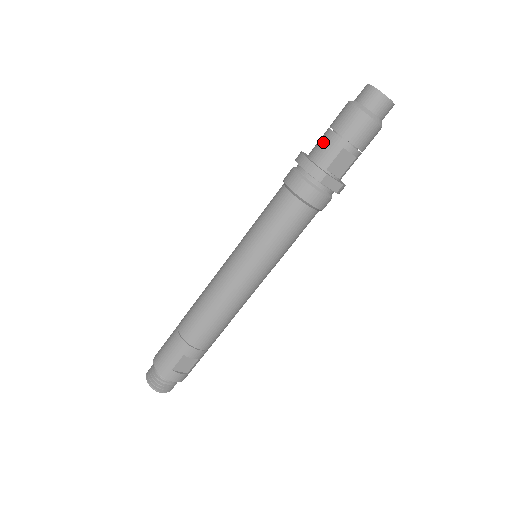
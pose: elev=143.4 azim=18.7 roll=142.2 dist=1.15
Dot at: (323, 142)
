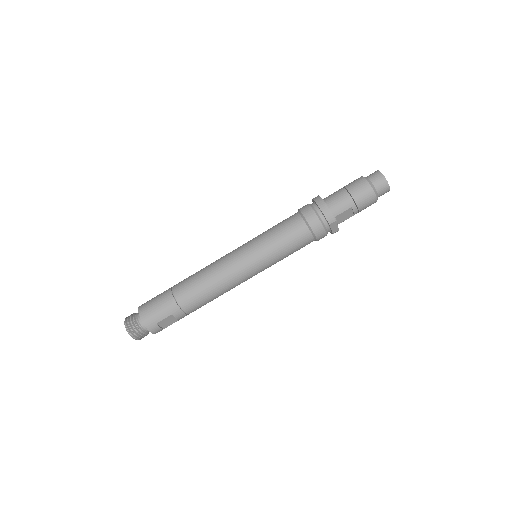
Dot at: (339, 197)
